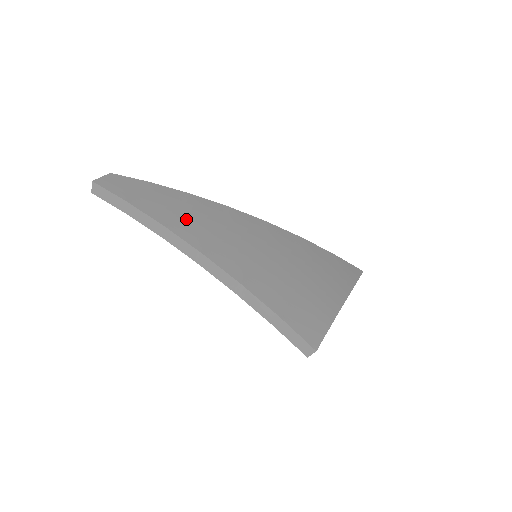
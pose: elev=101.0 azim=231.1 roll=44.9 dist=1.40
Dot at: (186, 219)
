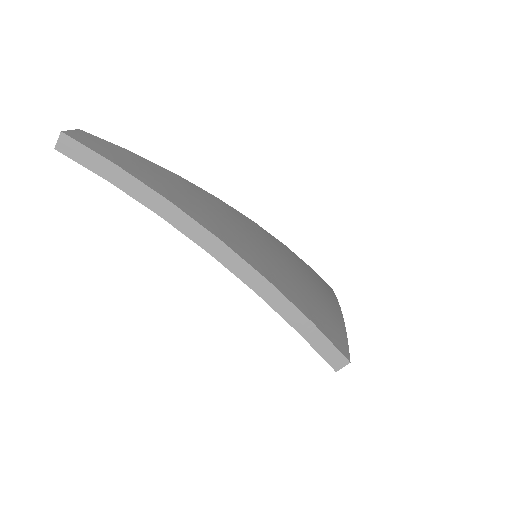
Dot at: (187, 199)
